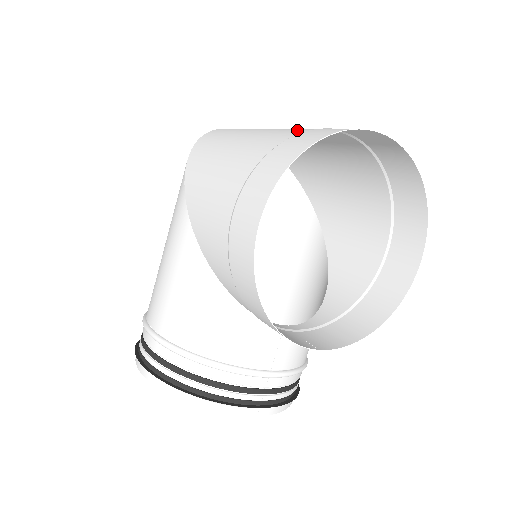
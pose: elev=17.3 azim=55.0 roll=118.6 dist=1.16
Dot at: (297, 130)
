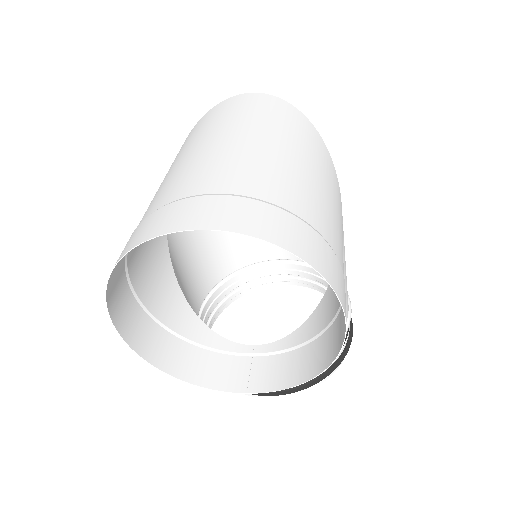
Dot at: (165, 195)
